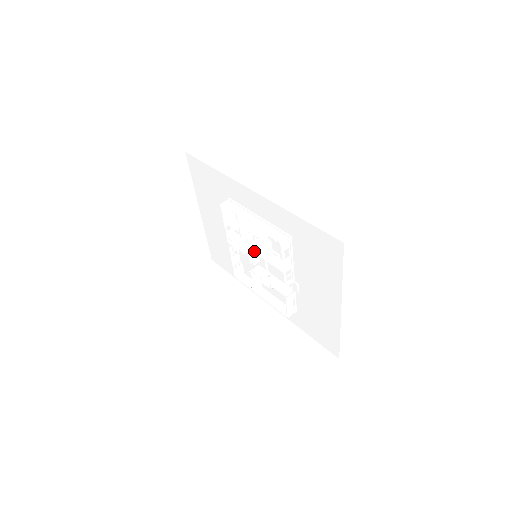
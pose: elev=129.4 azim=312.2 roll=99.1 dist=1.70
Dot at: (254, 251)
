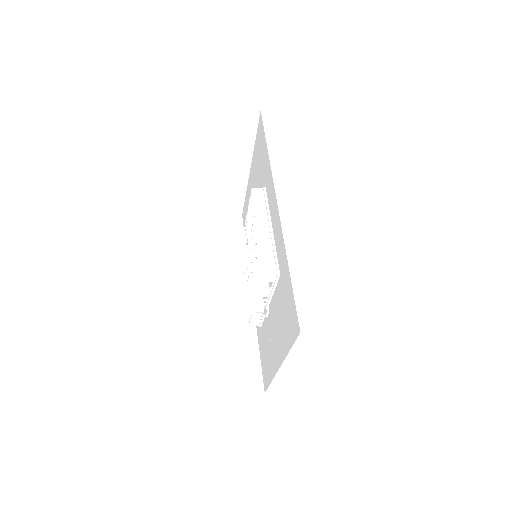
Dot at: occluded
